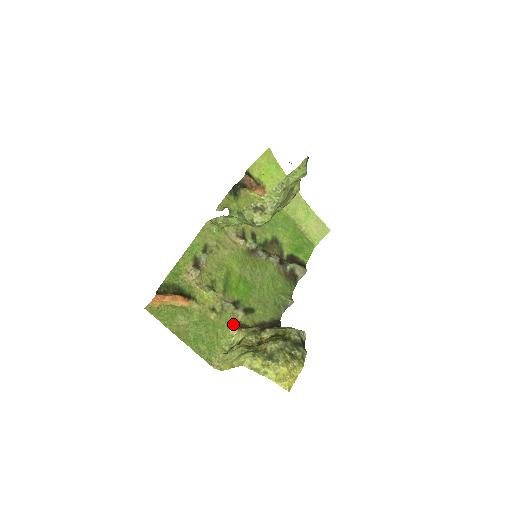
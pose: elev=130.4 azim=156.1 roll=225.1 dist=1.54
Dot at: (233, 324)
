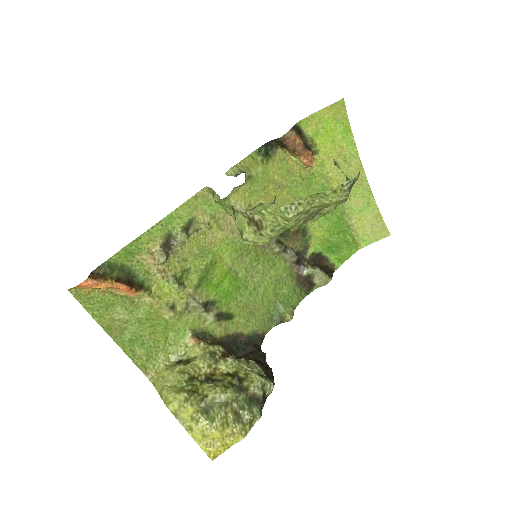
Dot at: (194, 330)
